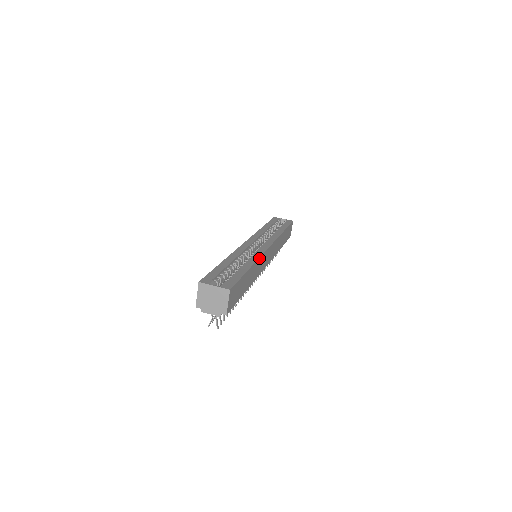
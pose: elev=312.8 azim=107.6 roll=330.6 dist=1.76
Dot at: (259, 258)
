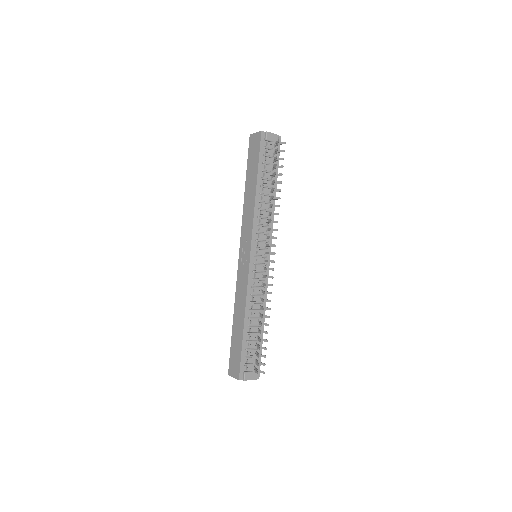
Dot at: occluded
